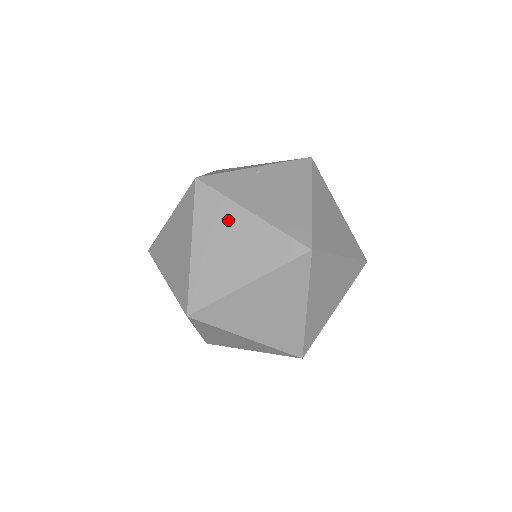
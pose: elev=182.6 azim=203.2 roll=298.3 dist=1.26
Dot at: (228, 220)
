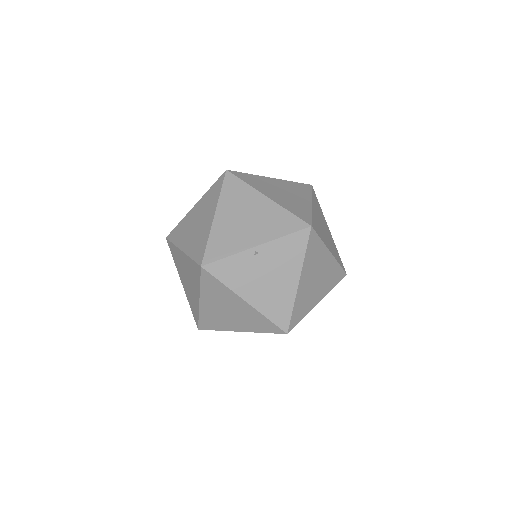
Dot at: (227, 299)
